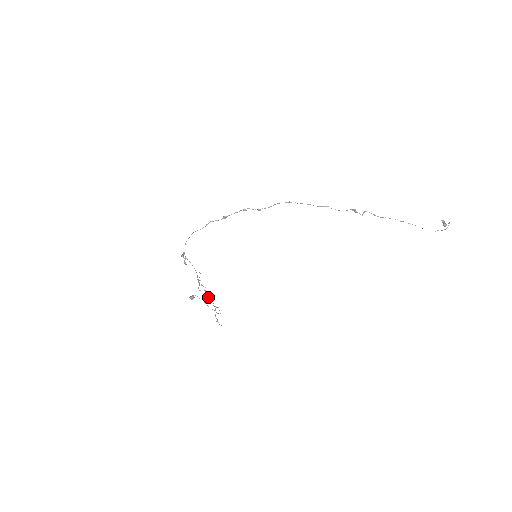
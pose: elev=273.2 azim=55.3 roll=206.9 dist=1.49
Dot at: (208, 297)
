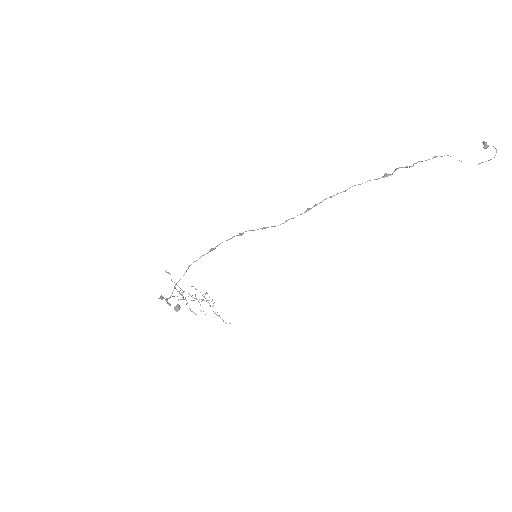
Dot at: occluded
